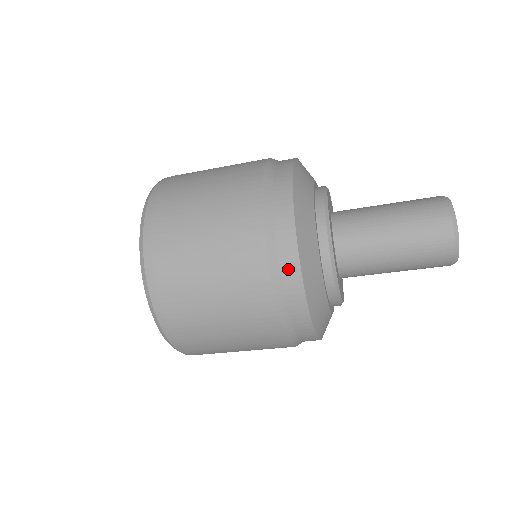
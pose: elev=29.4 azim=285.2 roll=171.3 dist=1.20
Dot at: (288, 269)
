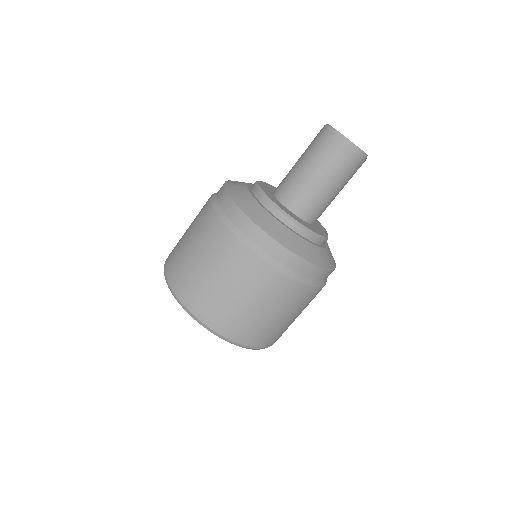
Dot at: (220, 193)
